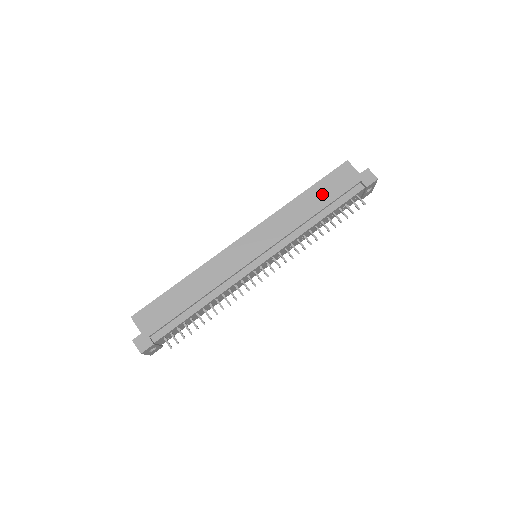
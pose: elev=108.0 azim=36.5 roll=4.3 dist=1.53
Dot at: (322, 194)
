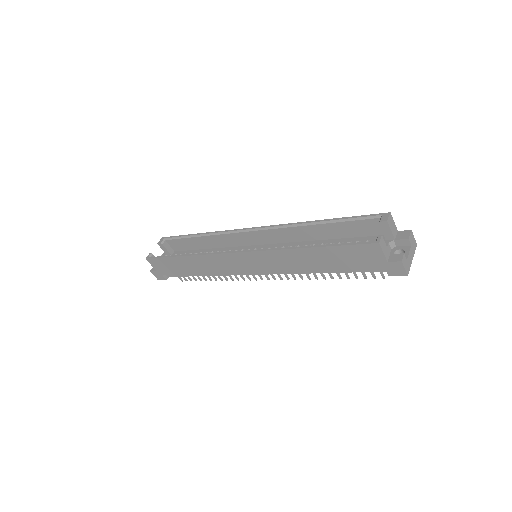
Dot at: (331, 259)
